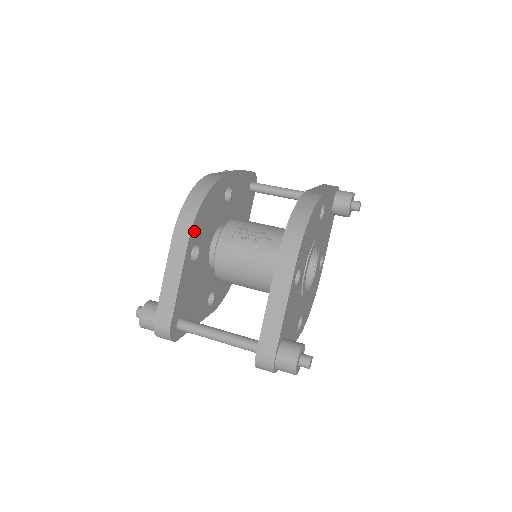
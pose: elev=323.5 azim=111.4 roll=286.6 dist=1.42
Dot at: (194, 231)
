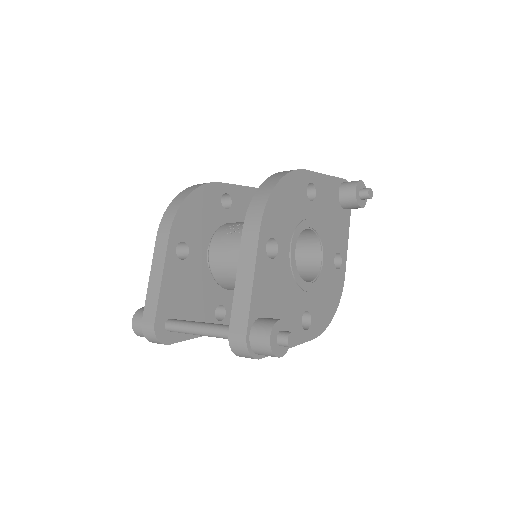
Dot at: (177, 226)
